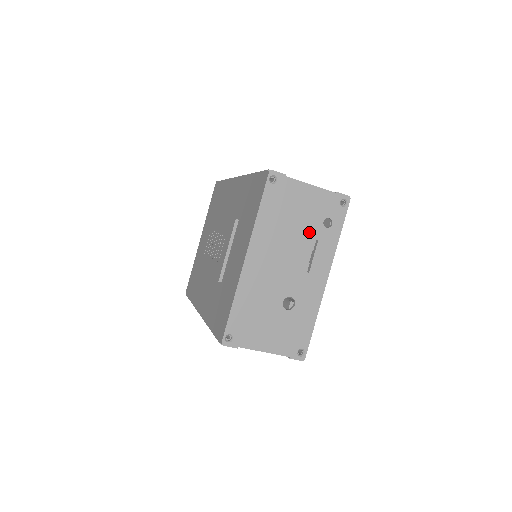
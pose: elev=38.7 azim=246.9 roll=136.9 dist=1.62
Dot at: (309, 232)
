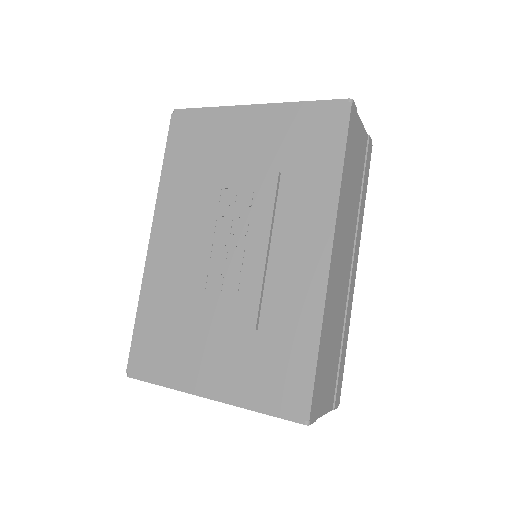
Dot at: occluded
